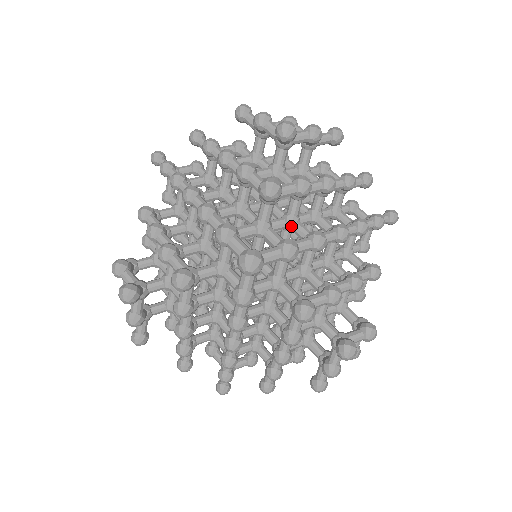
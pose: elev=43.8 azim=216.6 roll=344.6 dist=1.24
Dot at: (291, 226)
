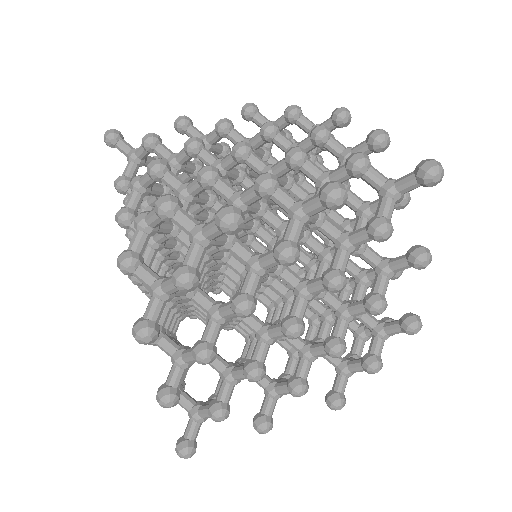
Dot at: (330, 210)
